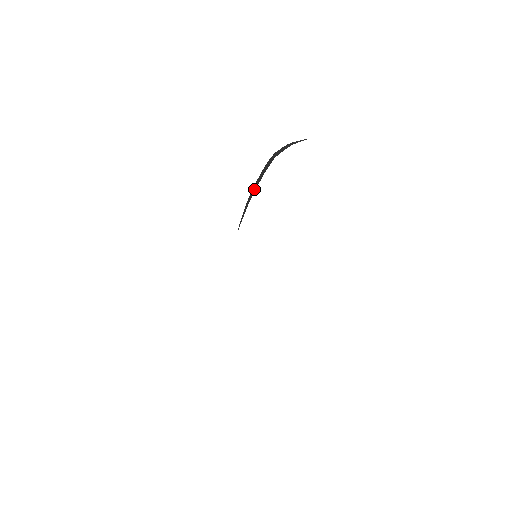
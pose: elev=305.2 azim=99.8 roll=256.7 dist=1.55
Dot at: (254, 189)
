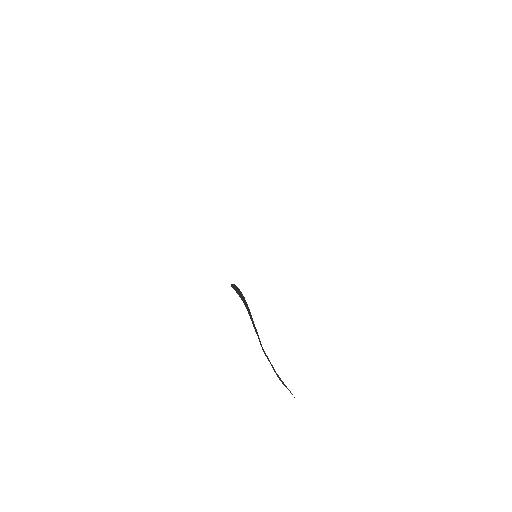
Dot at: (244, 303)
